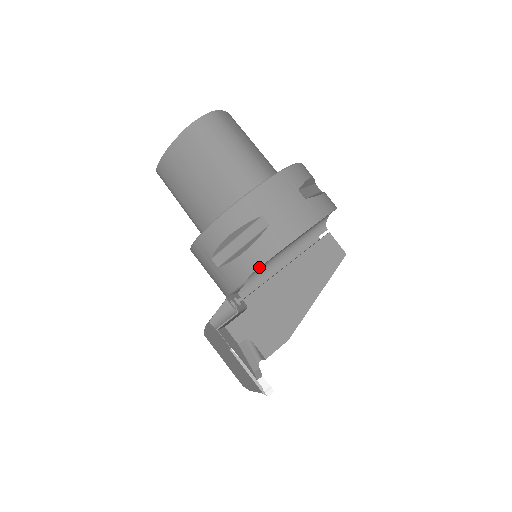
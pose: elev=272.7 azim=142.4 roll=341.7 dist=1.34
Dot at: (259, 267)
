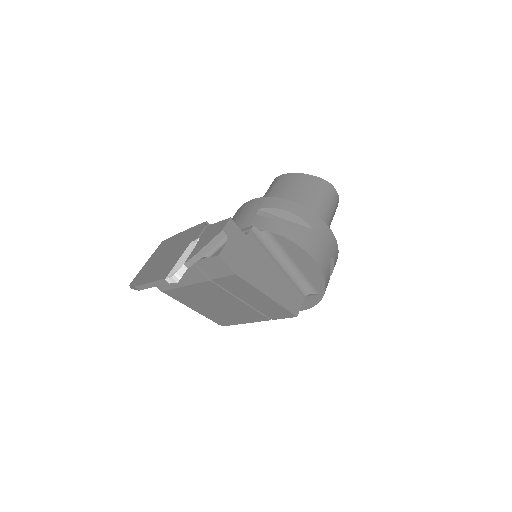
Dot at: (280, 235)
